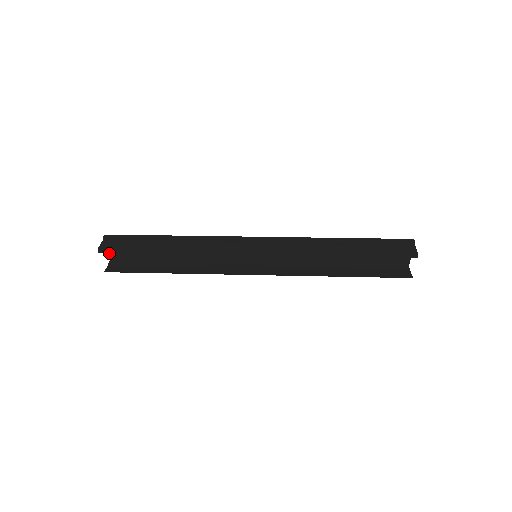
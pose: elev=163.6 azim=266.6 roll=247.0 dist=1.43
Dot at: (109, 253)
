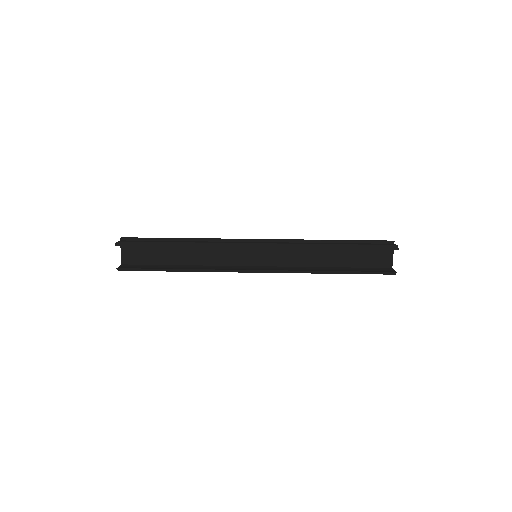
Dot at: (122, 256)
